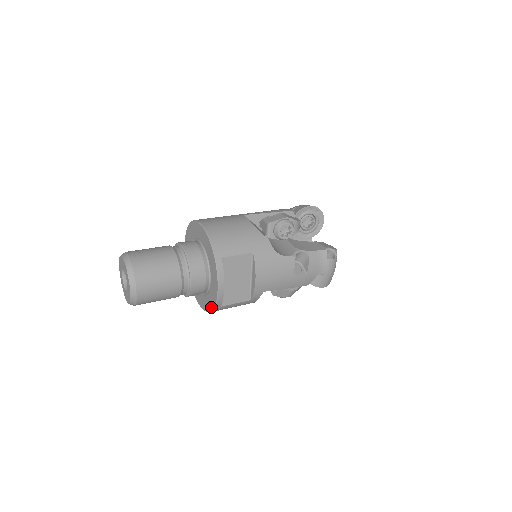
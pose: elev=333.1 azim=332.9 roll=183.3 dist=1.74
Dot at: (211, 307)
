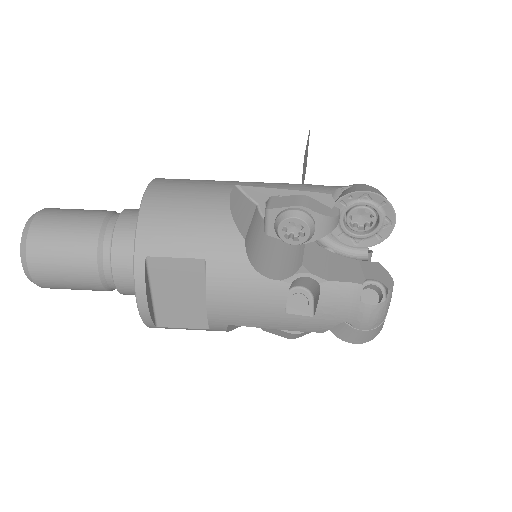
Dot at: occluded
